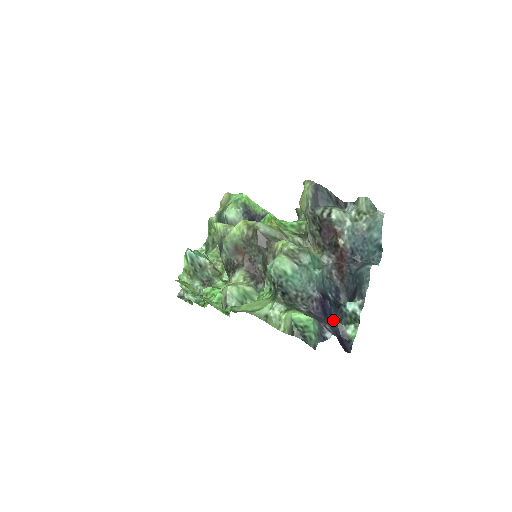
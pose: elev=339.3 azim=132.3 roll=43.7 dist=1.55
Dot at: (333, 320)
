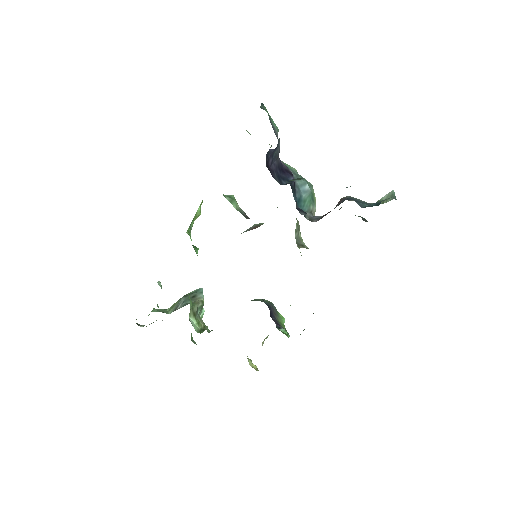
Dot at: (280, 180)
